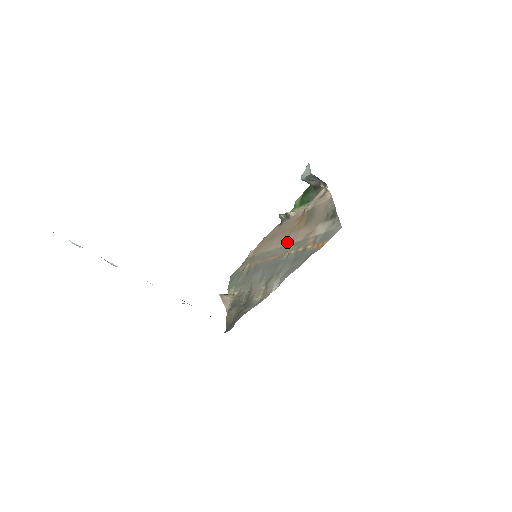
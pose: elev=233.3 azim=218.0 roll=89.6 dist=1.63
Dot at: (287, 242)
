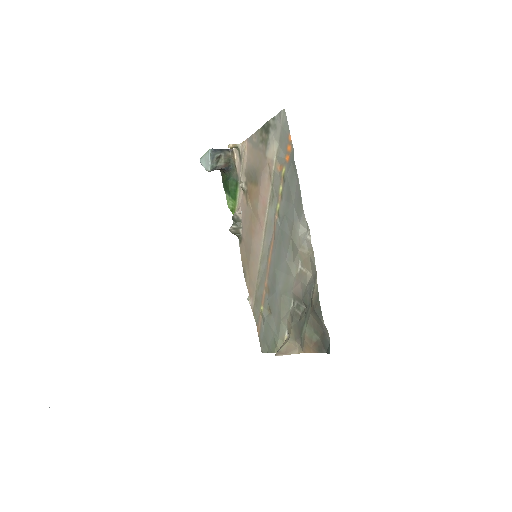
Dot at: (264, 218)
